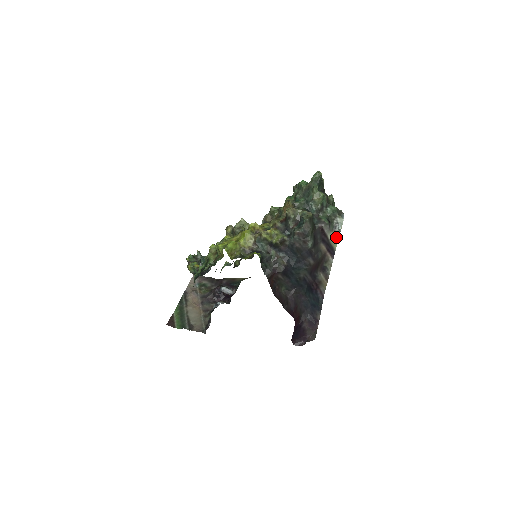
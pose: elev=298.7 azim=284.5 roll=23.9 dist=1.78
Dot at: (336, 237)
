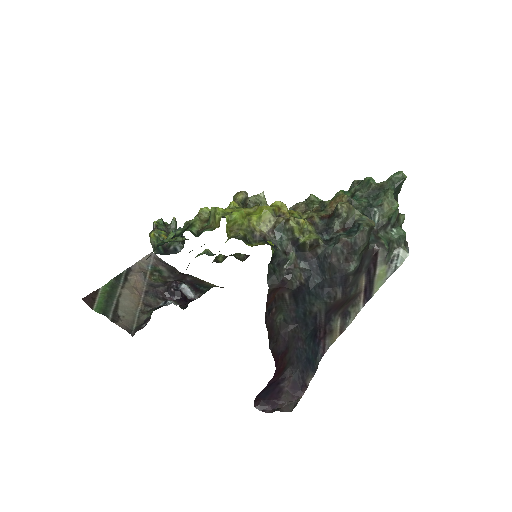
Dot at: (385, 276)
